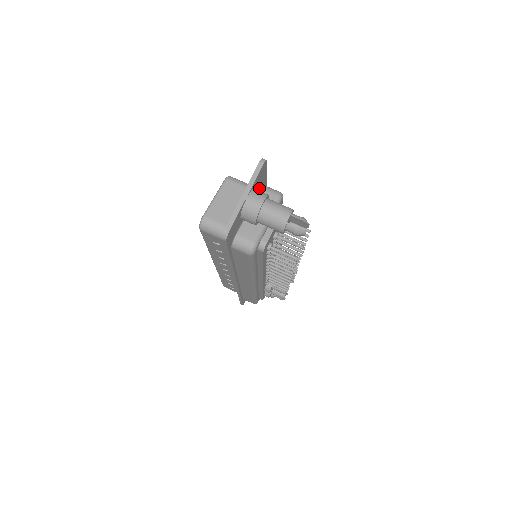
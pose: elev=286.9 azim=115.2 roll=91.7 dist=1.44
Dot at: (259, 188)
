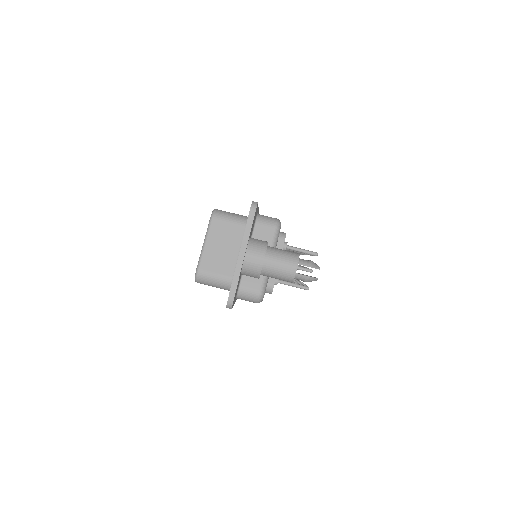
Dot at: (253, 225)
